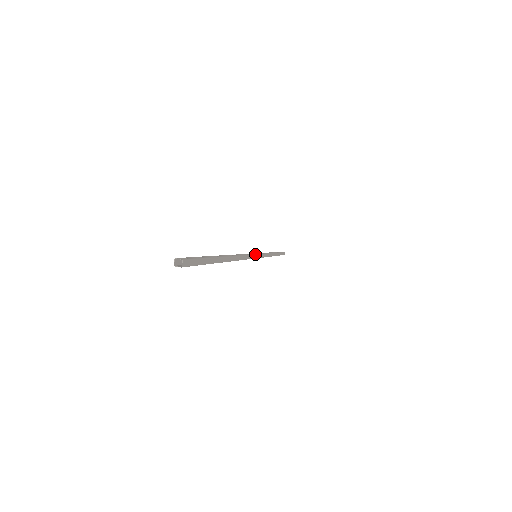
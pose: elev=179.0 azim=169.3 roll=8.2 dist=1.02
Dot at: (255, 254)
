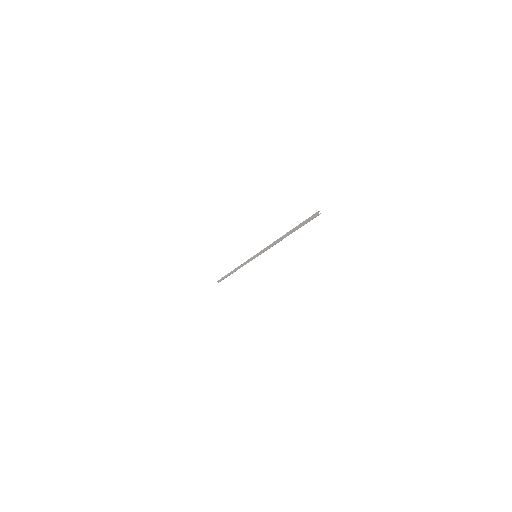
Dot at: occluded
